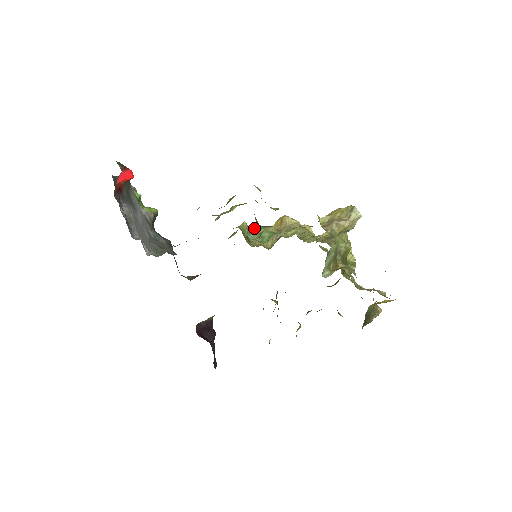
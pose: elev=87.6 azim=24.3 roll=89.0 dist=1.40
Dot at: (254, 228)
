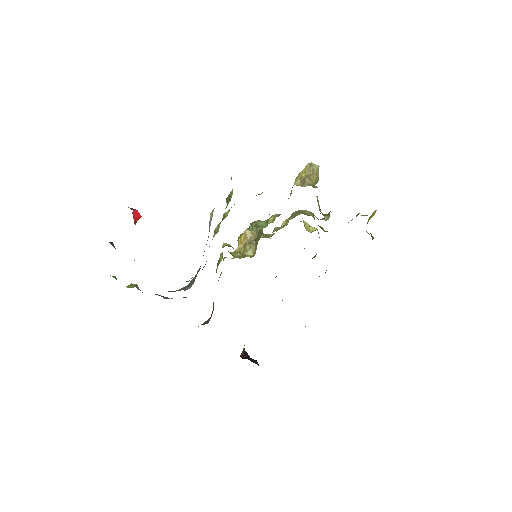
Dot at: occluded
